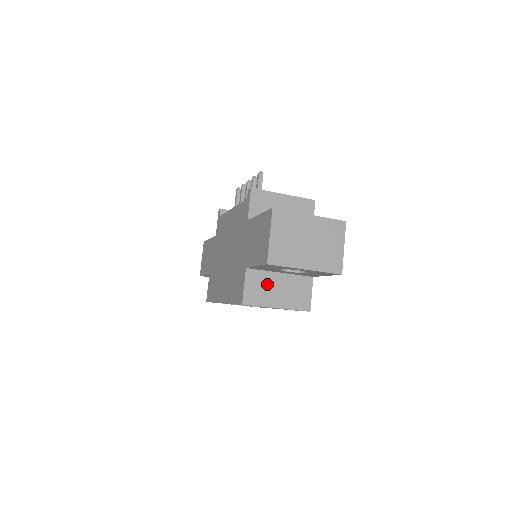
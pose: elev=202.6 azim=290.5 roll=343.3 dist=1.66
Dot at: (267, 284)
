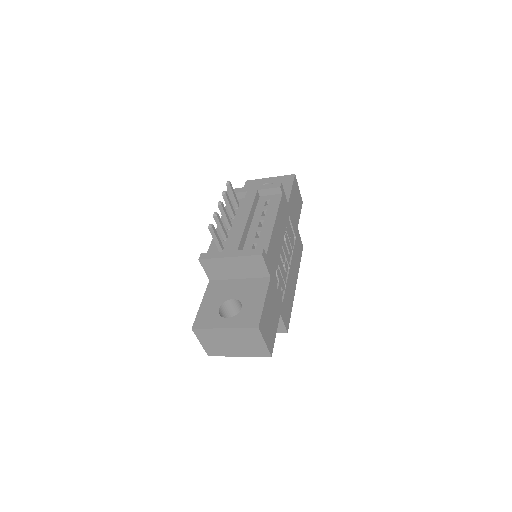
Dot at: occluded
